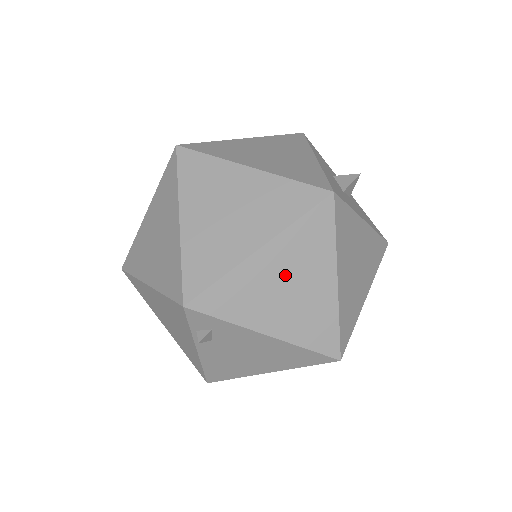
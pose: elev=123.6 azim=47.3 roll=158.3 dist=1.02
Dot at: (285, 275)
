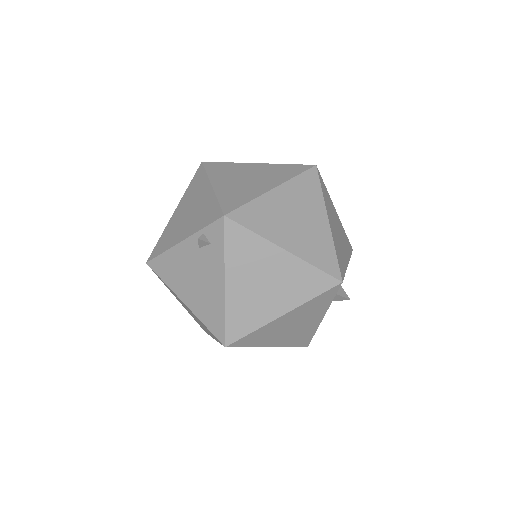
Dot at: (274, 276)
